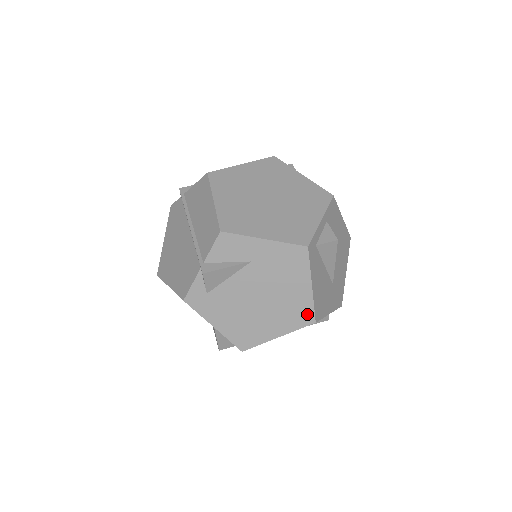
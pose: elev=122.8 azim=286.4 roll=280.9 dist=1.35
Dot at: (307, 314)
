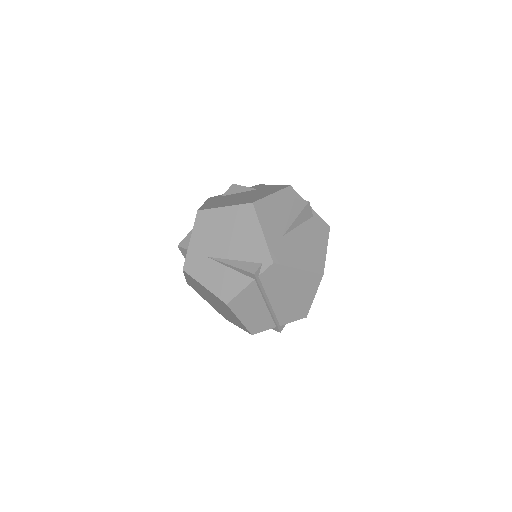
Dot at: (254, 200)
